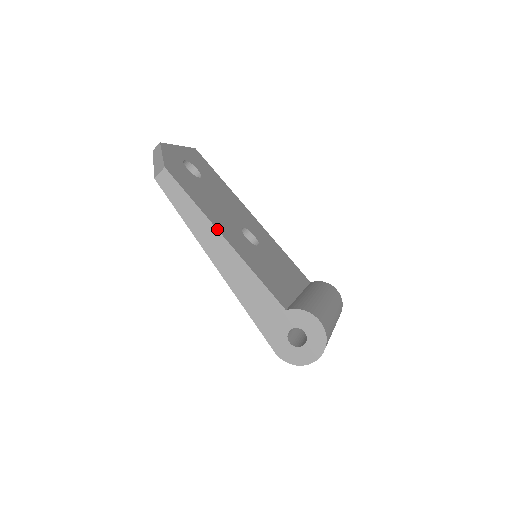
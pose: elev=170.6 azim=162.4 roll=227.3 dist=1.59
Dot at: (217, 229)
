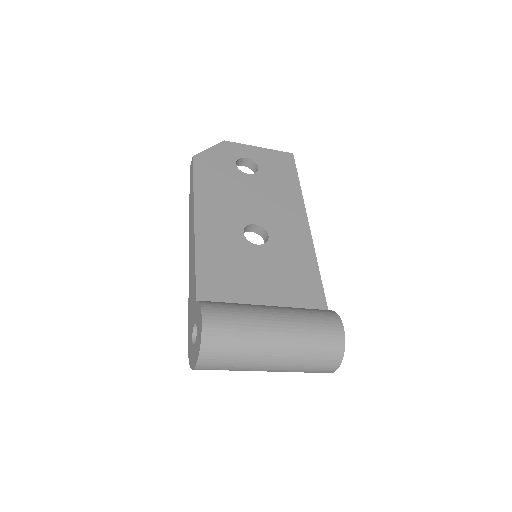
Dot at: (194, 211)
